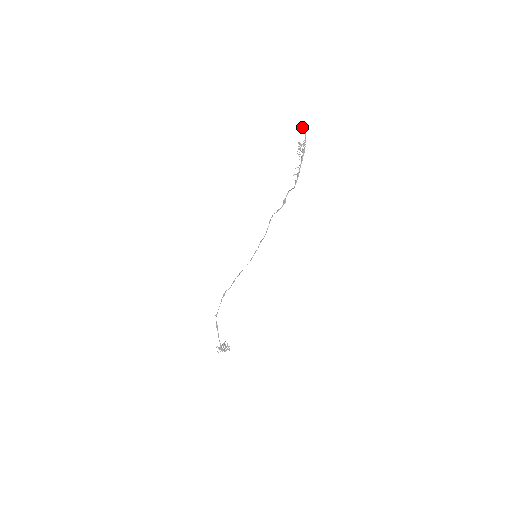
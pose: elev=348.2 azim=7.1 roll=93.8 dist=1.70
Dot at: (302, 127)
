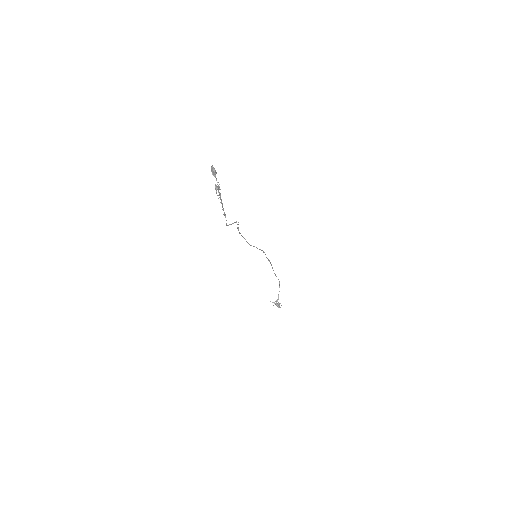
Dot at: (212, 170)
